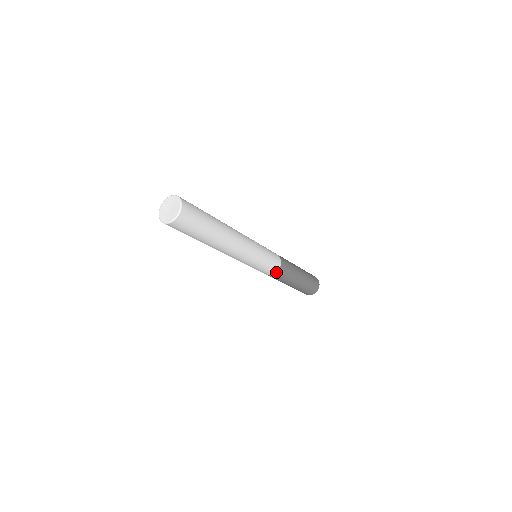
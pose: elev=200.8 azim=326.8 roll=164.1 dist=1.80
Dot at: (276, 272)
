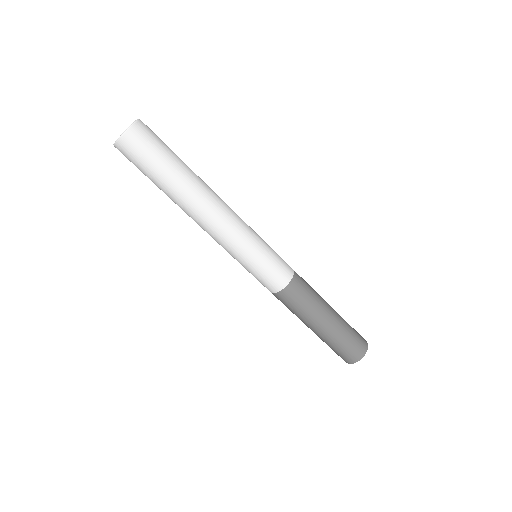
Dot at: (293, 272)
